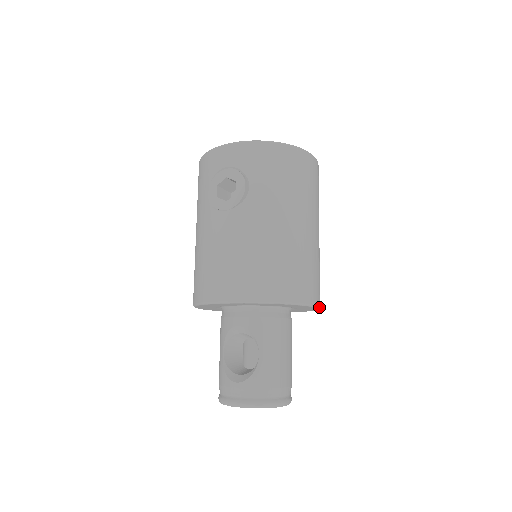
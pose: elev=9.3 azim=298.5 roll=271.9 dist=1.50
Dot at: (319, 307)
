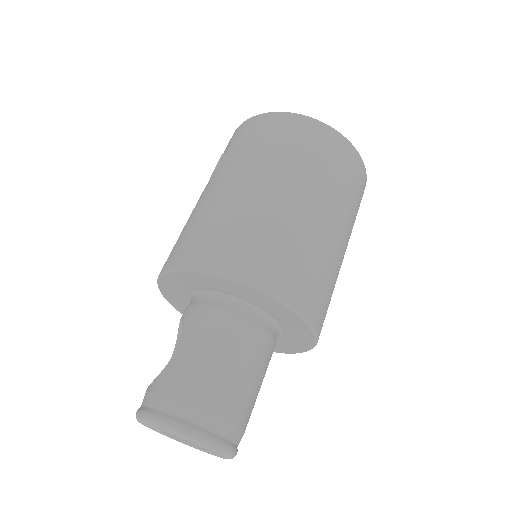
Dot at: (281, 300)
